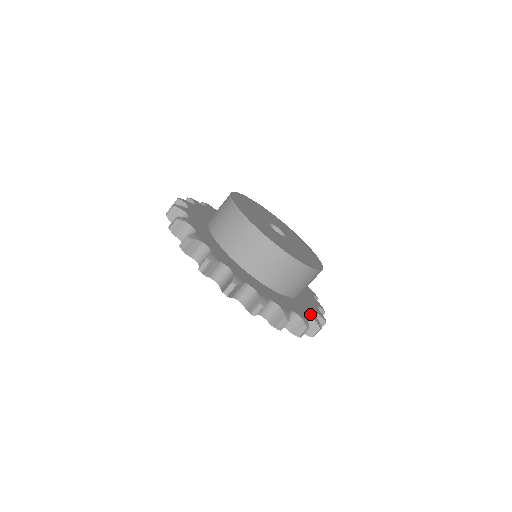
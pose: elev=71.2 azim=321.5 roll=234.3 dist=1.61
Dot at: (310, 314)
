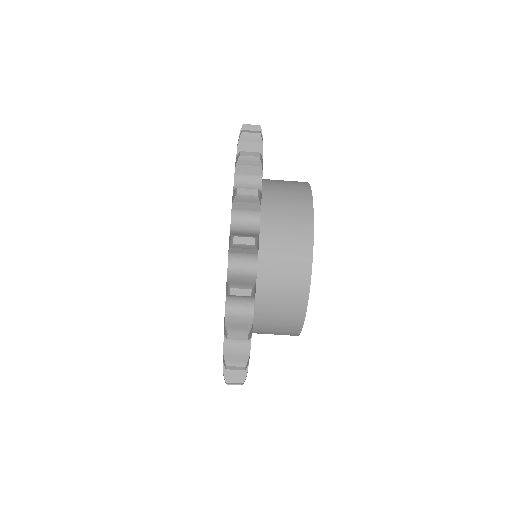
Dot at: occluded
